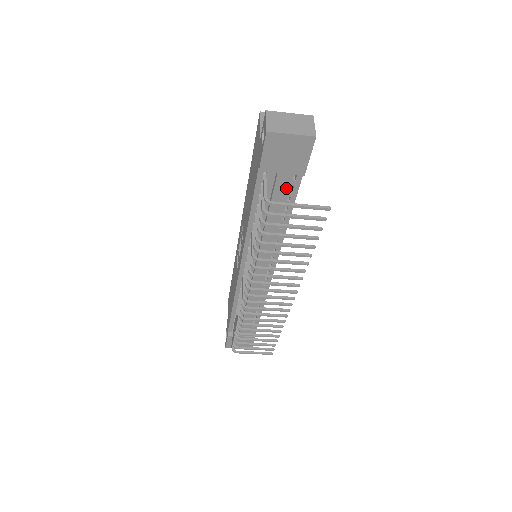
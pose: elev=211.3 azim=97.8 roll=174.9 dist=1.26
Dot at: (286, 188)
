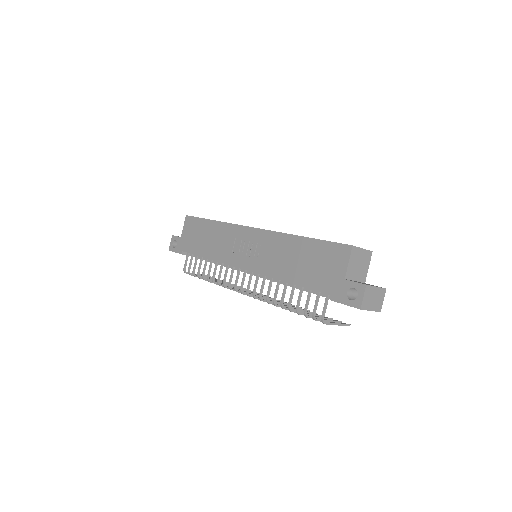
Dot at: occluded
